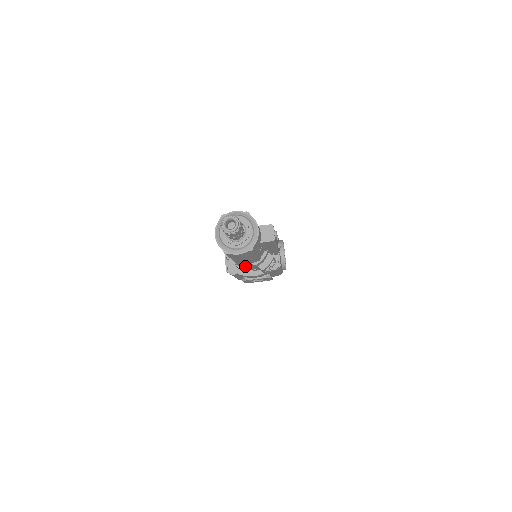
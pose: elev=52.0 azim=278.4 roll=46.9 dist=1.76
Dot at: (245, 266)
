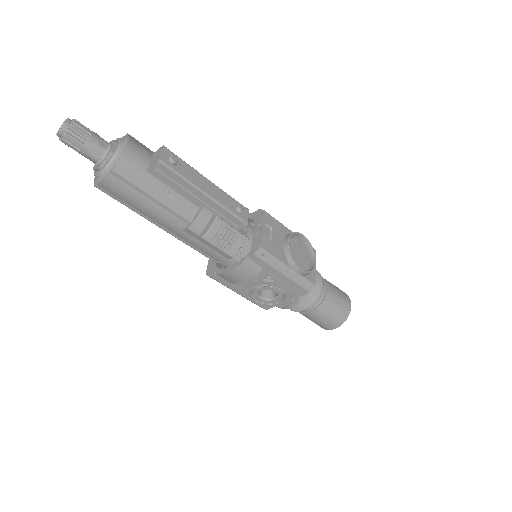
Dot at: (195, 244)
